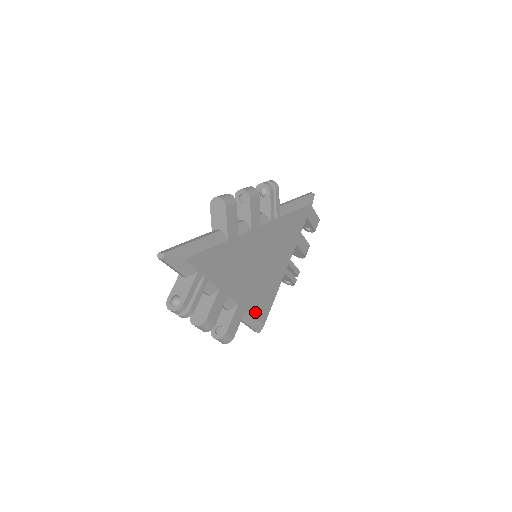
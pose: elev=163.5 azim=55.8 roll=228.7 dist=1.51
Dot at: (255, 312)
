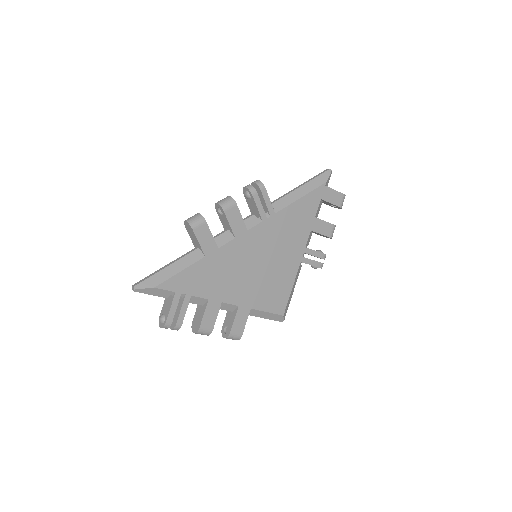
Dot at: (266, 307)
